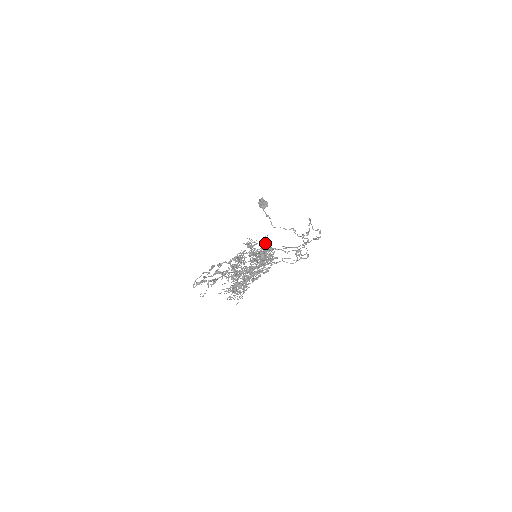
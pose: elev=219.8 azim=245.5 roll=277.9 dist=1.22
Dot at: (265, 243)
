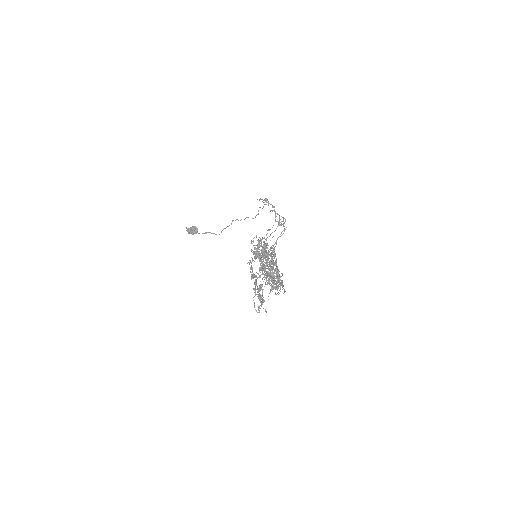
Dot at: (251, 243)
